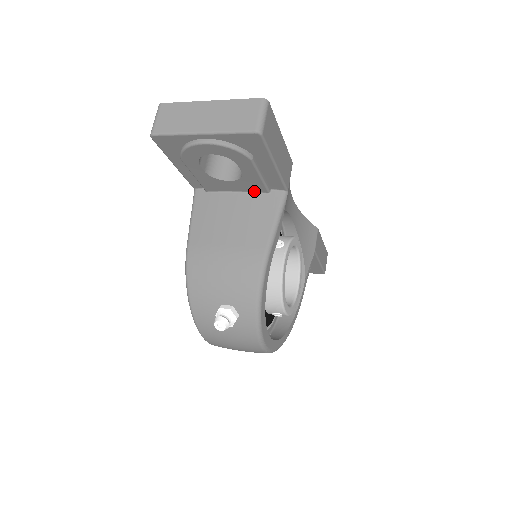
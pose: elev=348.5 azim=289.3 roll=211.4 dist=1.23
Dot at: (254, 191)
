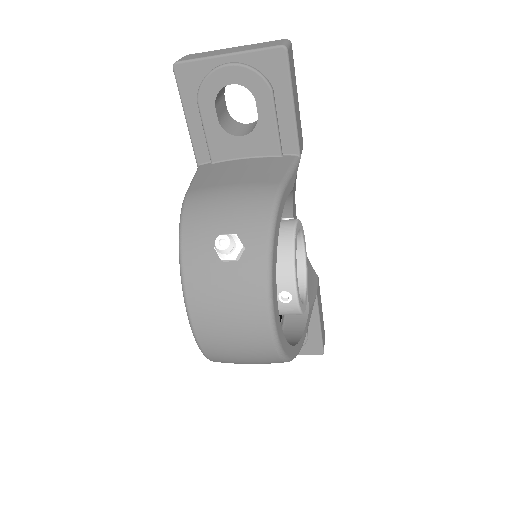
Dot at: (265, 154)
